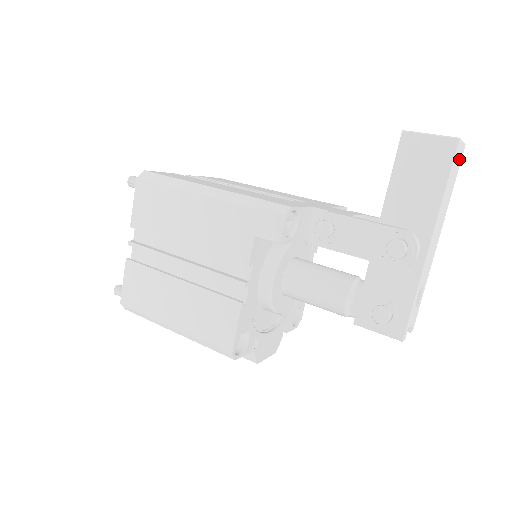
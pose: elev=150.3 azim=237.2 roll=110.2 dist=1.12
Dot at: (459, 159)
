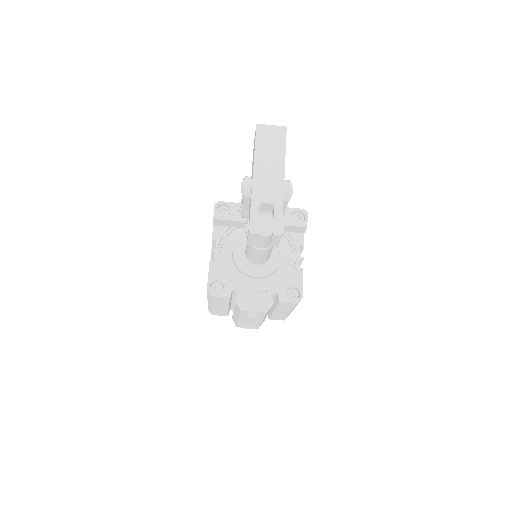
Dot at: (278, 134)
